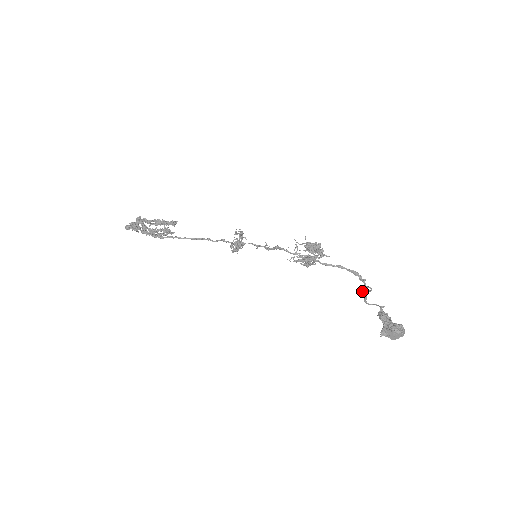
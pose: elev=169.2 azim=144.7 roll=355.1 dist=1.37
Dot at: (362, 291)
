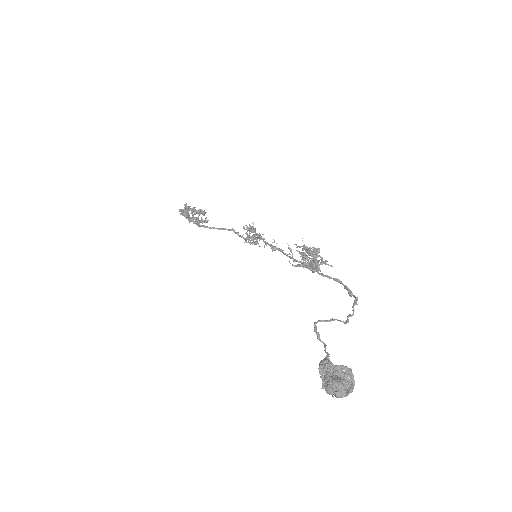
Dot at: (314, 326)
